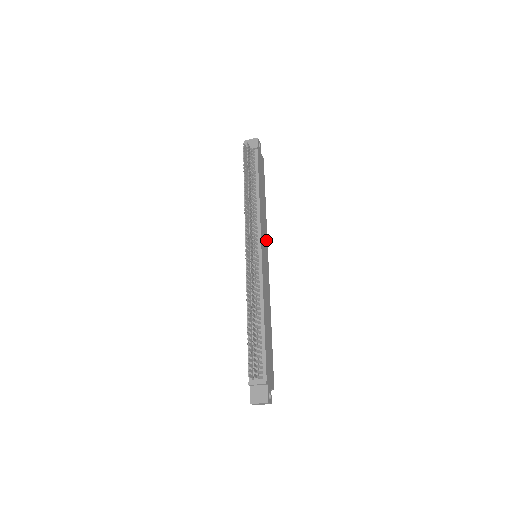
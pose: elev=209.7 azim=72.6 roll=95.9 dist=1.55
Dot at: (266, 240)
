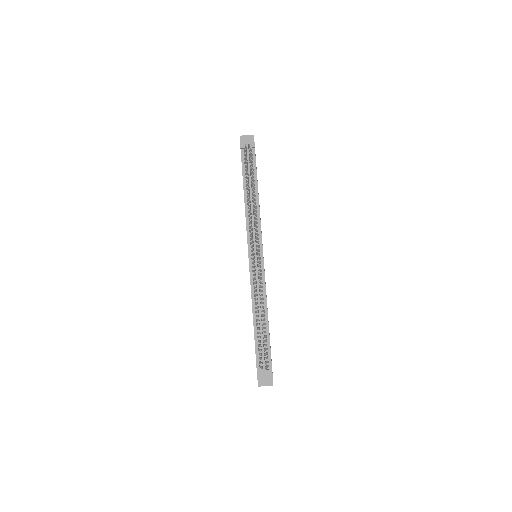
Dot at: occluded
